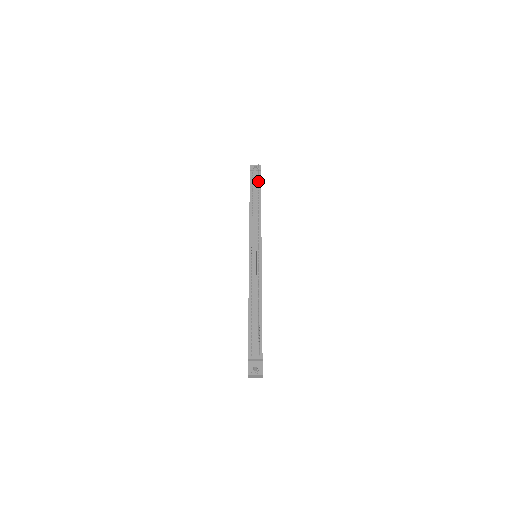
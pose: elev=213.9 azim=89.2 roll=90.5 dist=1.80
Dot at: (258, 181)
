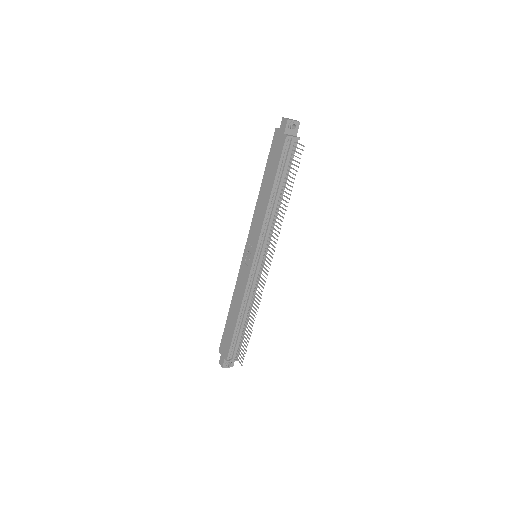
Dot at: (295, 175)
